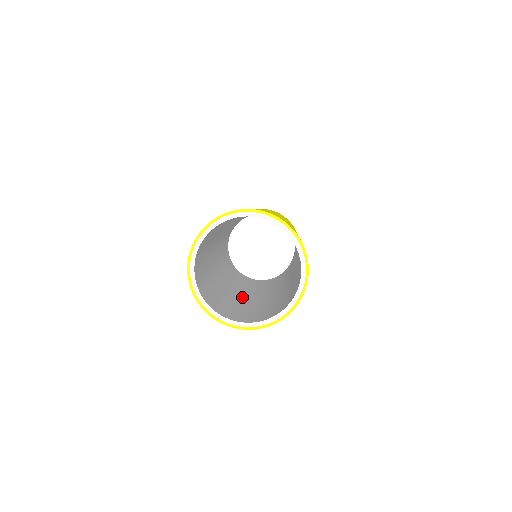
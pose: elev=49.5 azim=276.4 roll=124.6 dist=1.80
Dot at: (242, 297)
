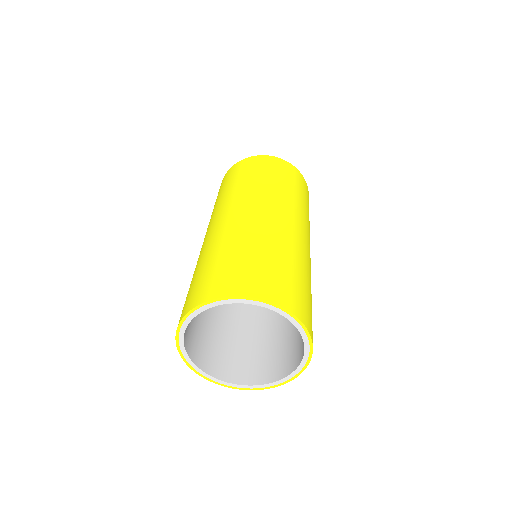
Dot at: occluded
